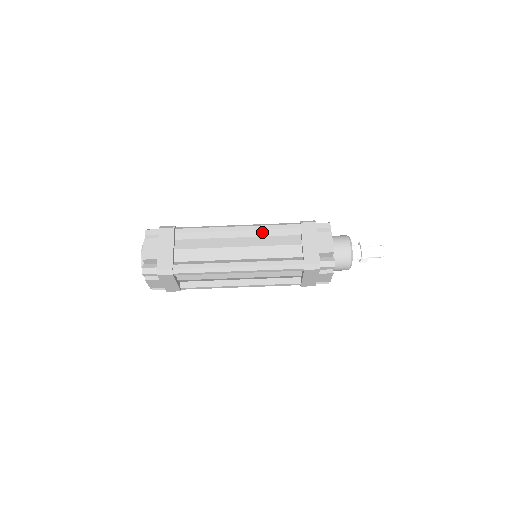
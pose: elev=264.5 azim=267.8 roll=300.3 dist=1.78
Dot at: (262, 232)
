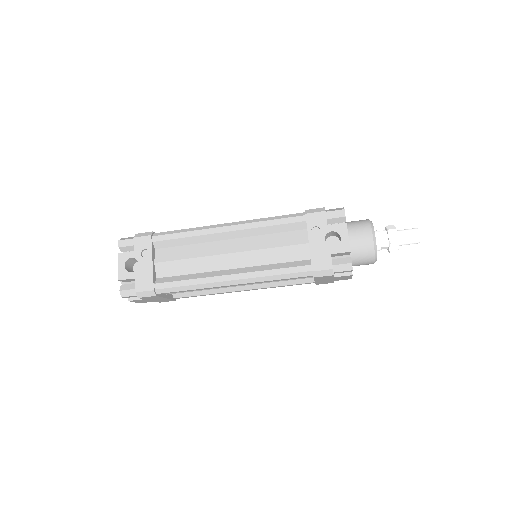
Dot at: occluded
